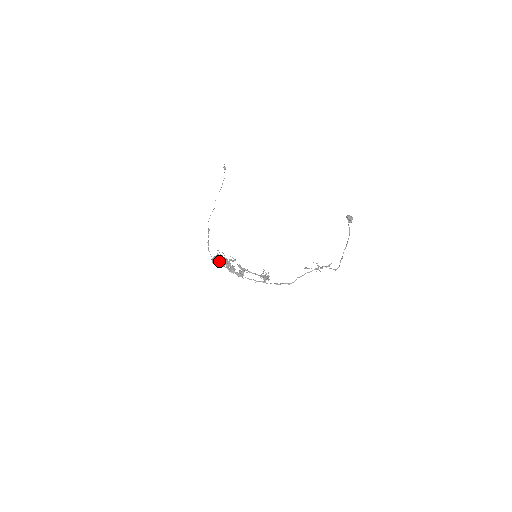
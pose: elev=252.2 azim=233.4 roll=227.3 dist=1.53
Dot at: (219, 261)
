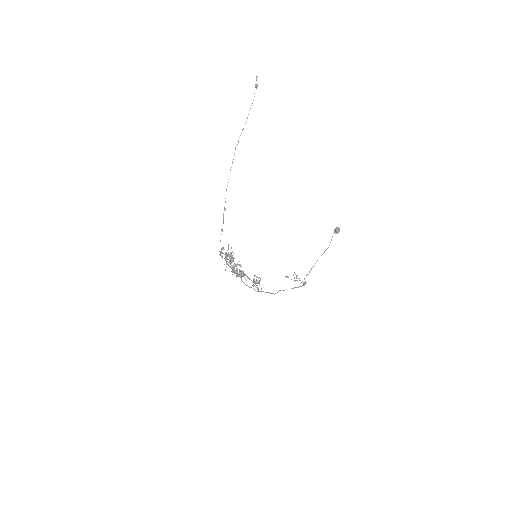
Dot at: occluded
